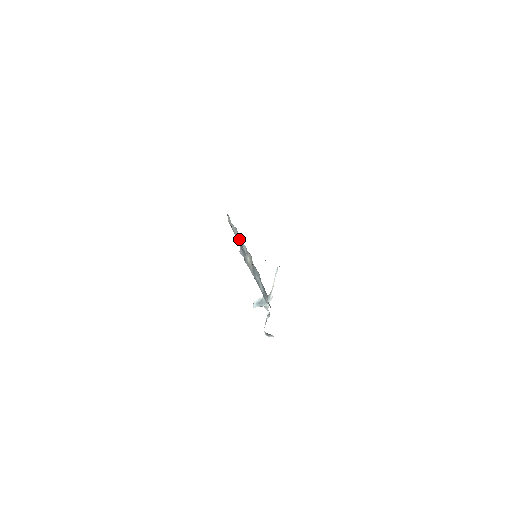
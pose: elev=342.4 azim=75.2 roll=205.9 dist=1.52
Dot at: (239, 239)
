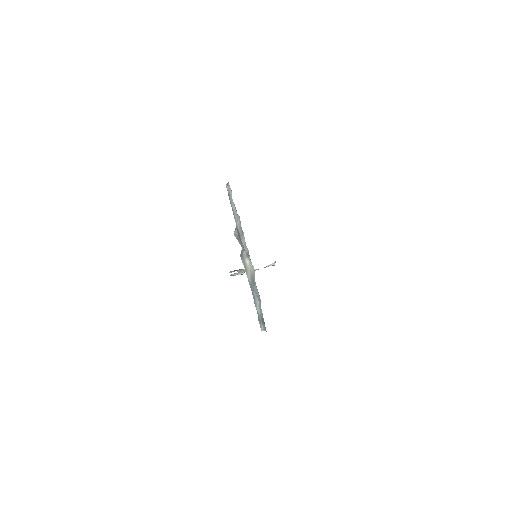
Dot at: (239, 227)
